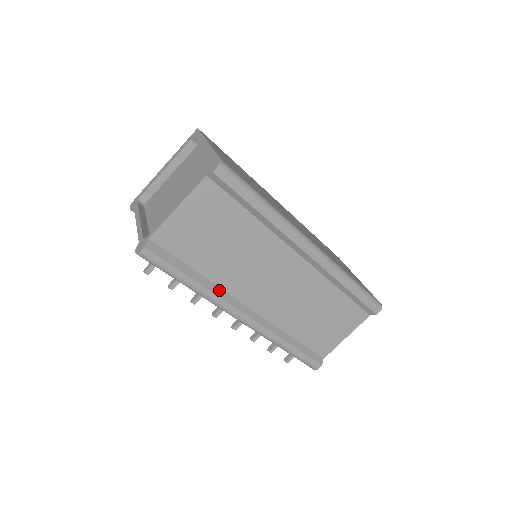
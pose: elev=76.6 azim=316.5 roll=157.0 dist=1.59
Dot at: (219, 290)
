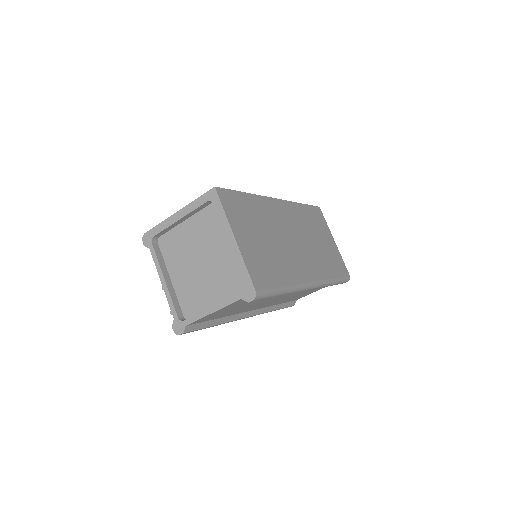
Dot at: (233, 317)
